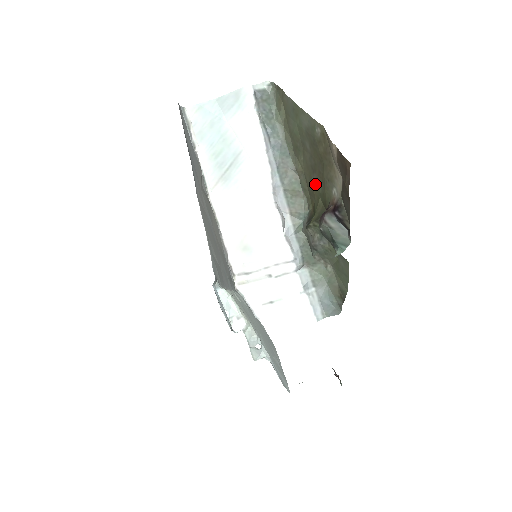
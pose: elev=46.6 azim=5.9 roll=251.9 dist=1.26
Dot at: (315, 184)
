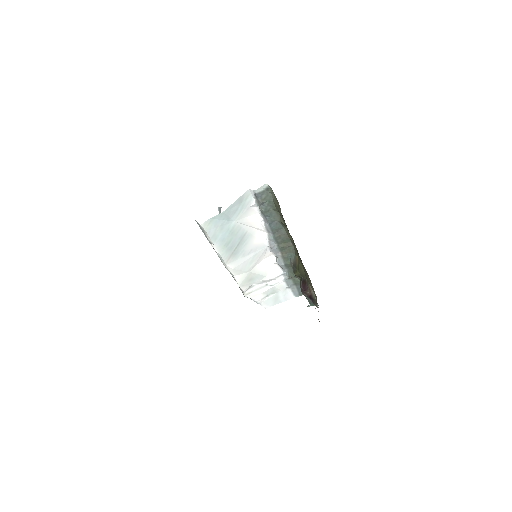
Dot at: (300, 261)
